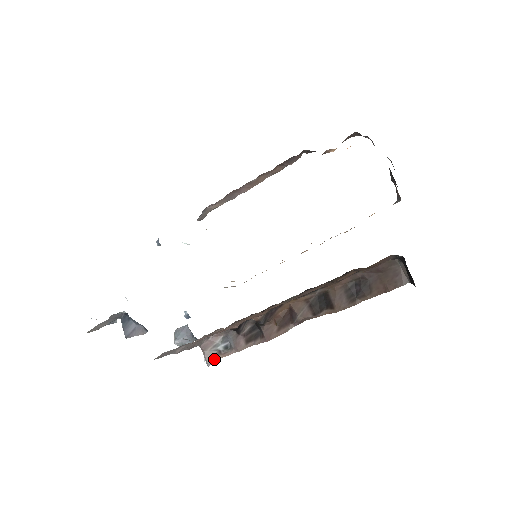
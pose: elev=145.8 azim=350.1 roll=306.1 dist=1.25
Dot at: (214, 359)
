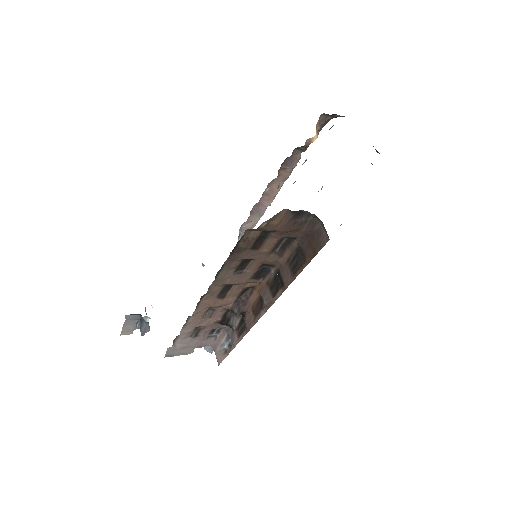
Dot at: (222, 358)
